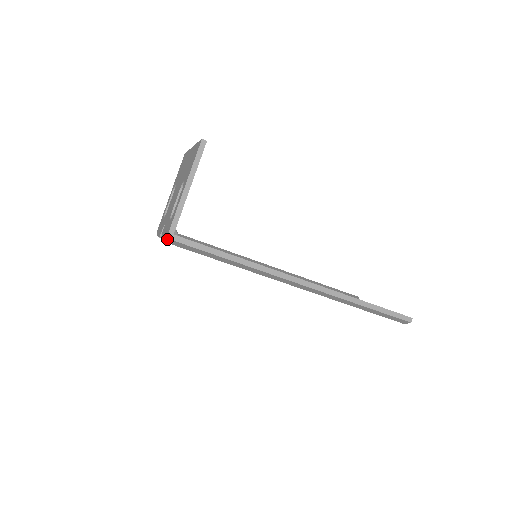
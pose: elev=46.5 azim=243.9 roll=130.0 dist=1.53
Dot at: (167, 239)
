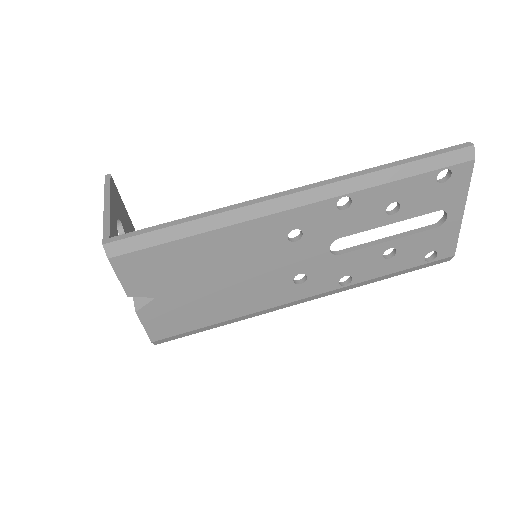
Dot at: (105, 247)
